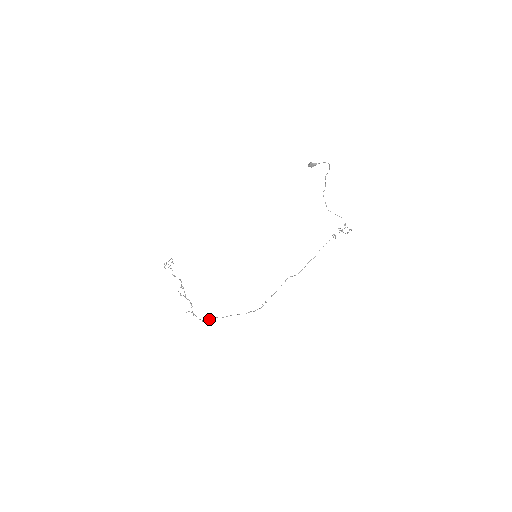
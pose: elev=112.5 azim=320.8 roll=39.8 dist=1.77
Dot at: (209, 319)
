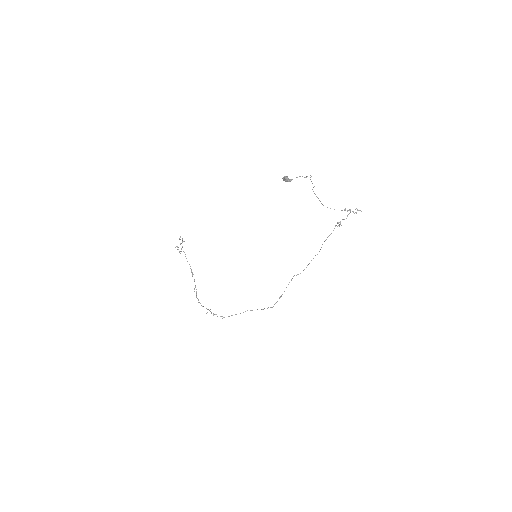
Dot at: (229, 316)
